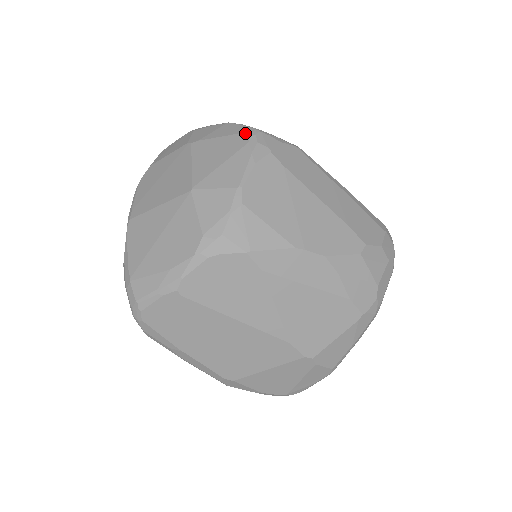
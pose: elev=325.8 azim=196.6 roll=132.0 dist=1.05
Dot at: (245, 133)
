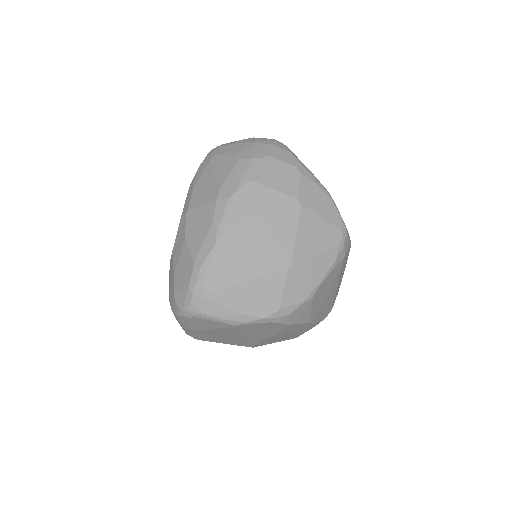
Dot at: (340, 232)
